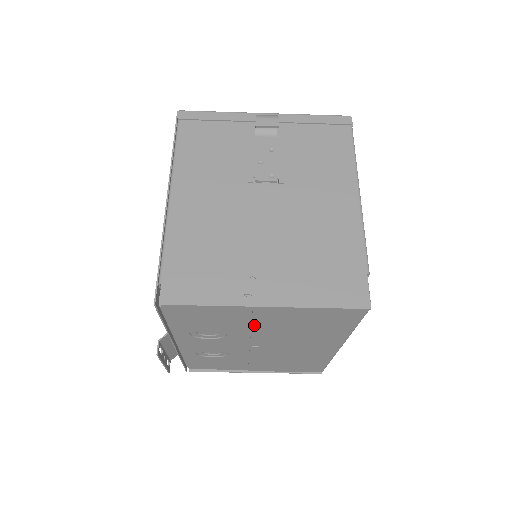
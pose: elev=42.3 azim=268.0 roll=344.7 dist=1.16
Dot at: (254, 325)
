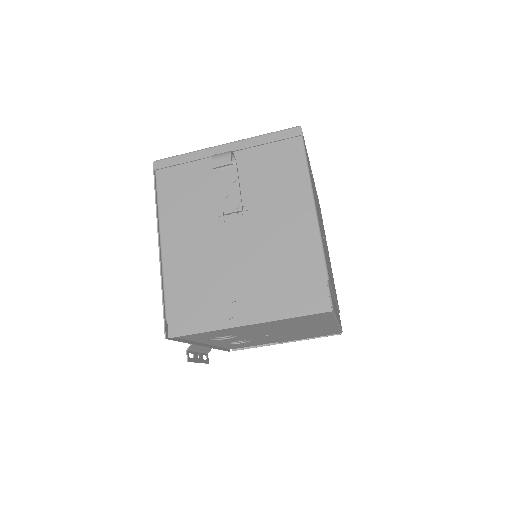
Dot at: (252, 330)
